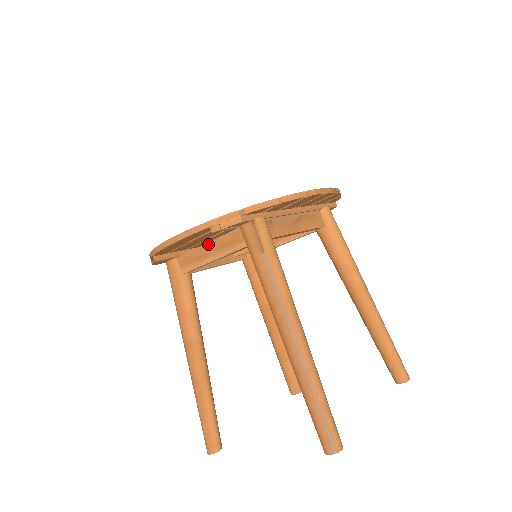
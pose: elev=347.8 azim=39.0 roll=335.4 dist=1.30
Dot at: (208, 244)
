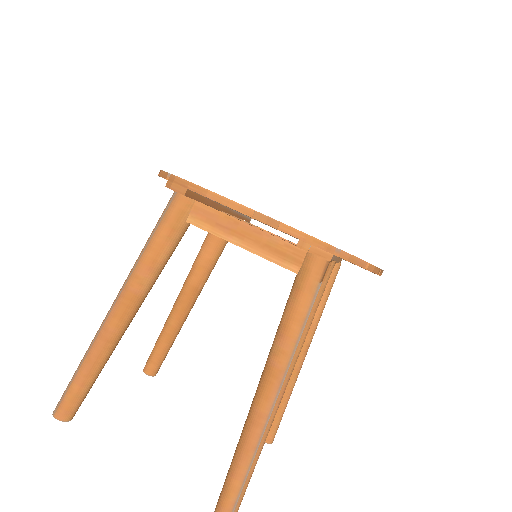
Dot at: (252, 228)
